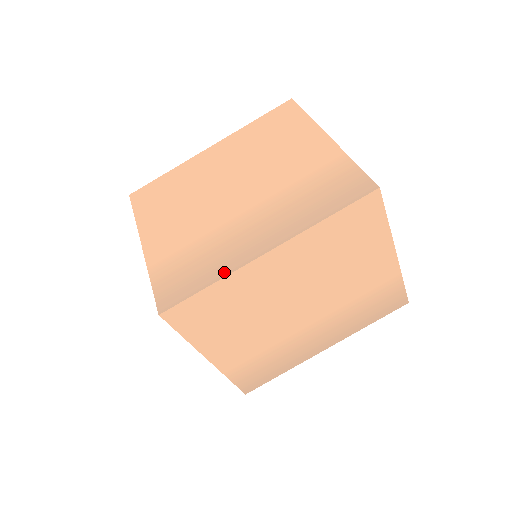
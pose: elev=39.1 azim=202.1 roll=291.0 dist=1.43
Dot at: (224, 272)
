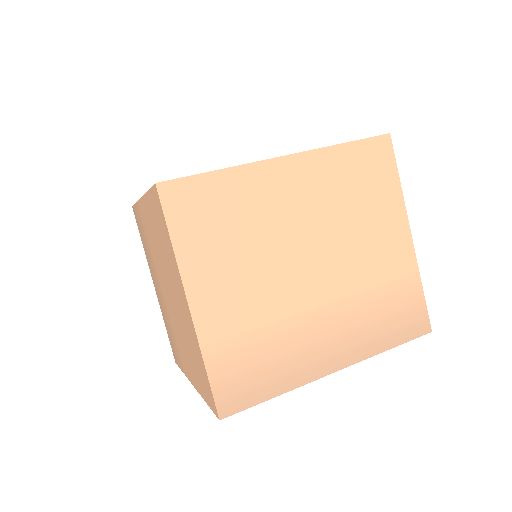
Dot at: (236, 166)
